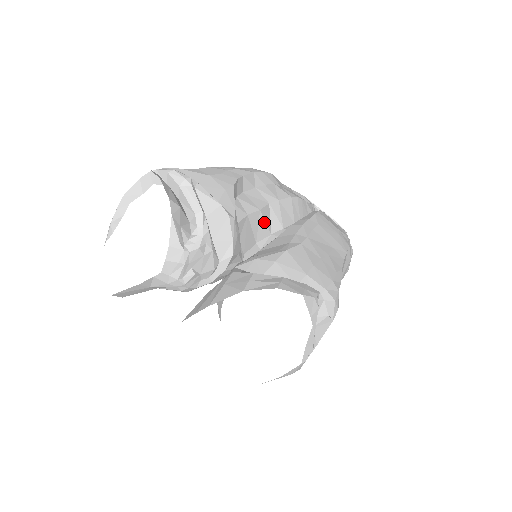
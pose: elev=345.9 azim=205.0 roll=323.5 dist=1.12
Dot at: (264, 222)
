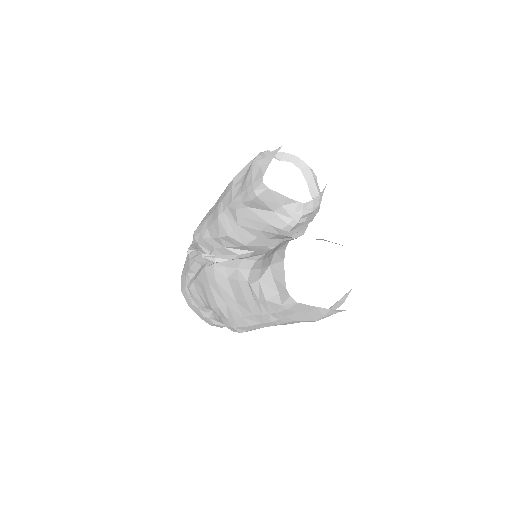
Dot at: occluded
